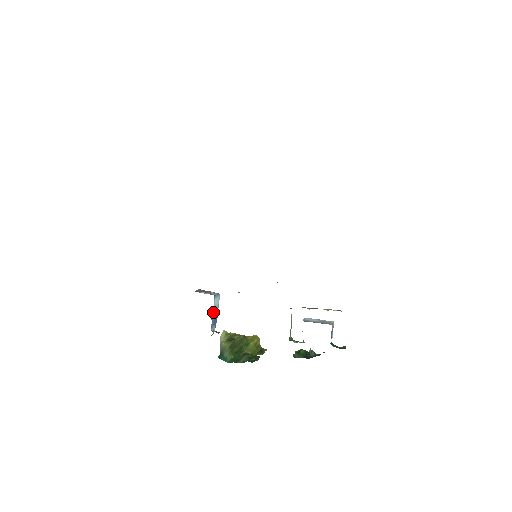
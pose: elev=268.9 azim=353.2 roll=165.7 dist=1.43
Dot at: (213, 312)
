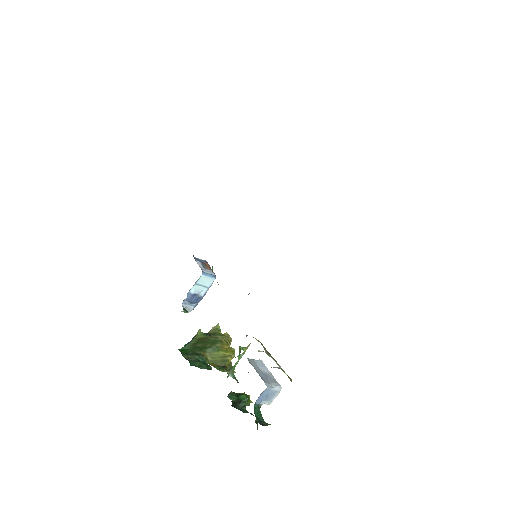
Dot at: (194, 288)
